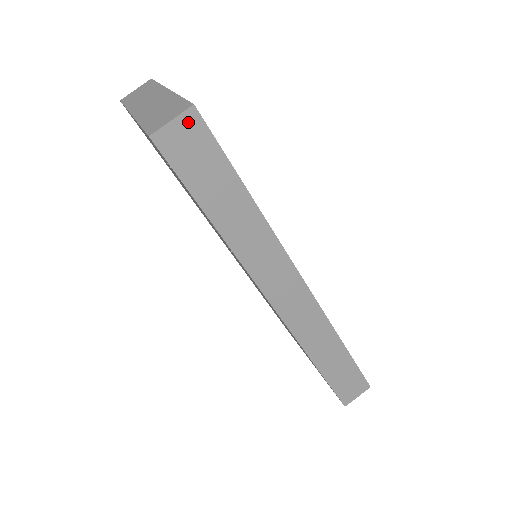
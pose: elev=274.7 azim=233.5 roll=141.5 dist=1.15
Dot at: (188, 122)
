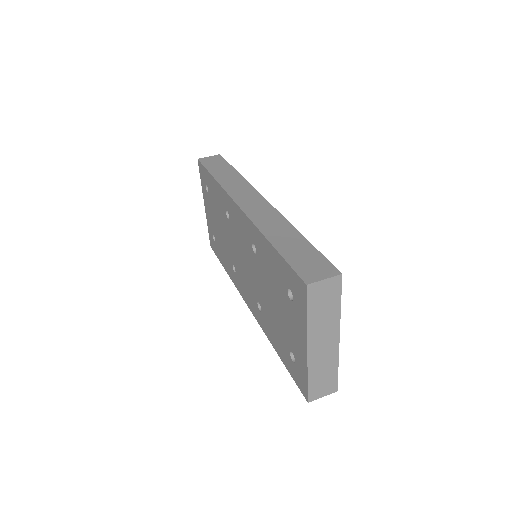
Dot at: (215, 157)
